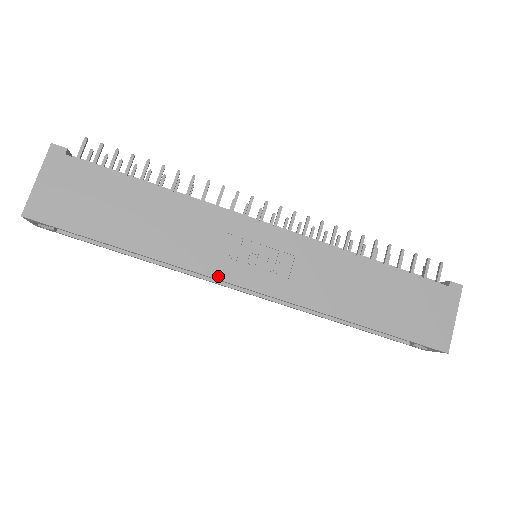
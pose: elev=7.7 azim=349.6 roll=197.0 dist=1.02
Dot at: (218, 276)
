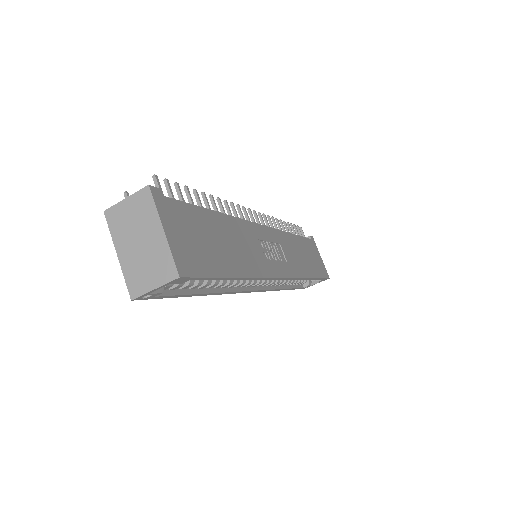
Dot at: (273, 275)
